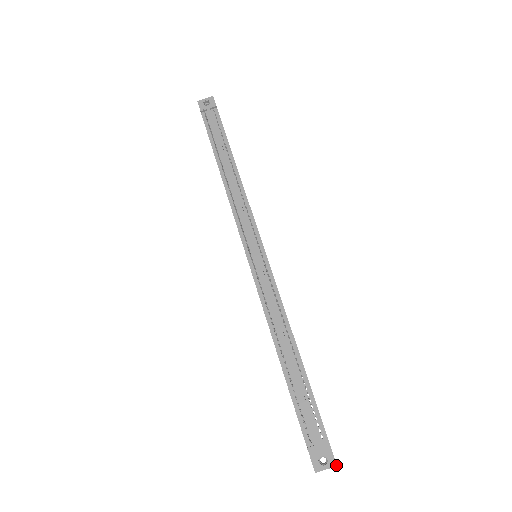
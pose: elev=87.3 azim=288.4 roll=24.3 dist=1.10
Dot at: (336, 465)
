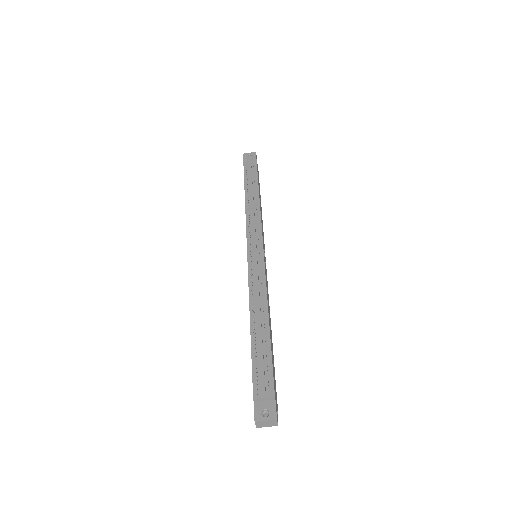
Dot at: (276, 418)
